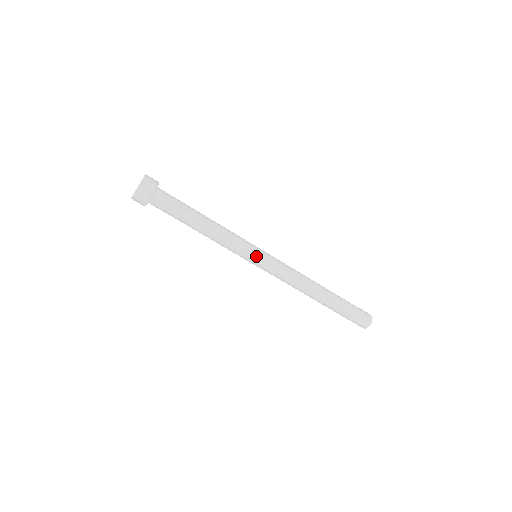
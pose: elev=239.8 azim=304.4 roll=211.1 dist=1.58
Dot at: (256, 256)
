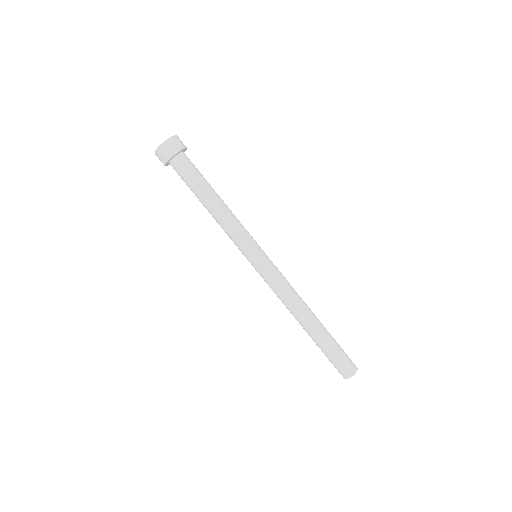
Dot at: (256, 254)
